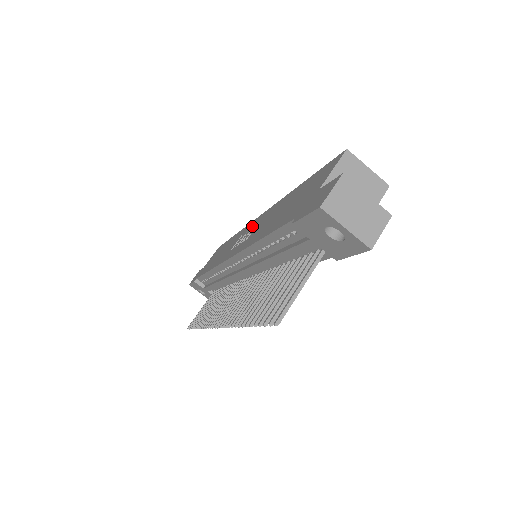
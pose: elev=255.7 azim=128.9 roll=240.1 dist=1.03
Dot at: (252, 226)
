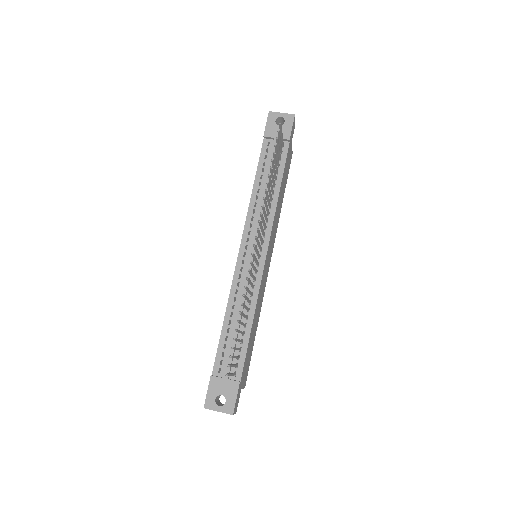
Dot at: occluded
